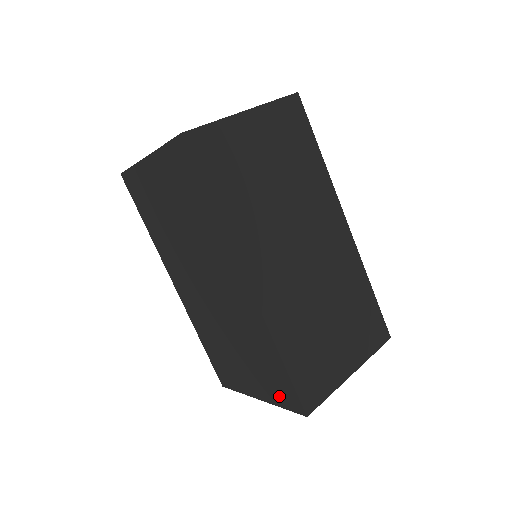
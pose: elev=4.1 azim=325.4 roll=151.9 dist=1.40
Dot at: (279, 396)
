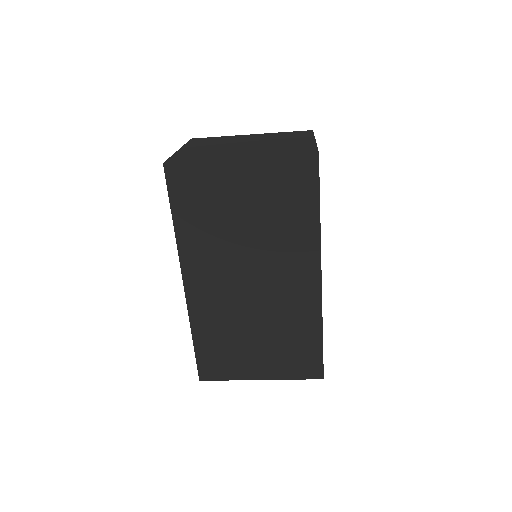
Dot at: (296, 369)
